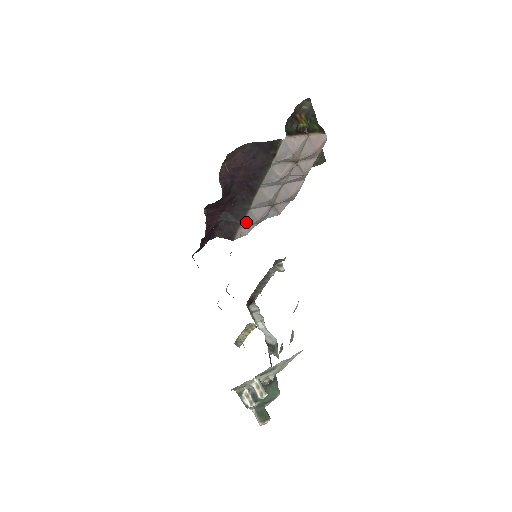
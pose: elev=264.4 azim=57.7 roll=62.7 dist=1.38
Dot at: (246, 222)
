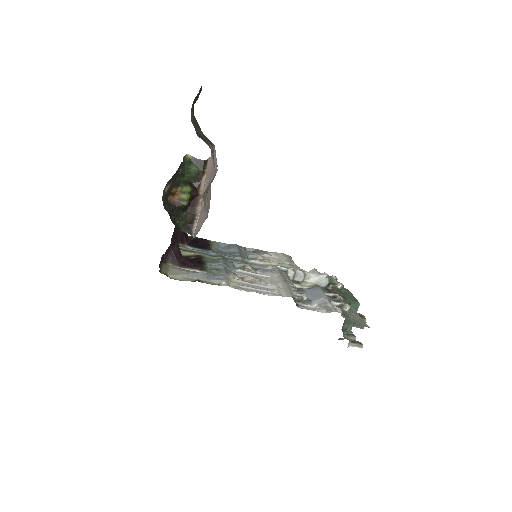
Dot at: occluded
